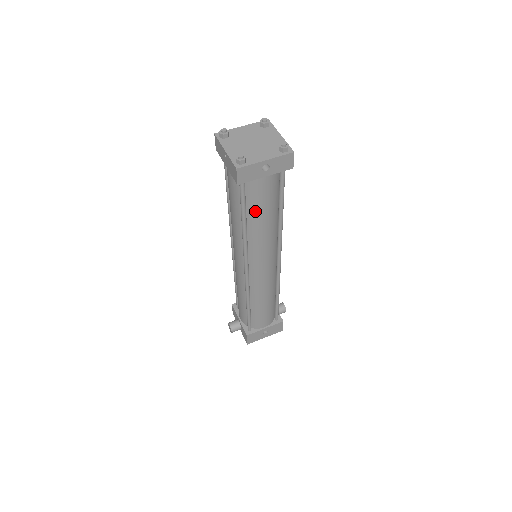
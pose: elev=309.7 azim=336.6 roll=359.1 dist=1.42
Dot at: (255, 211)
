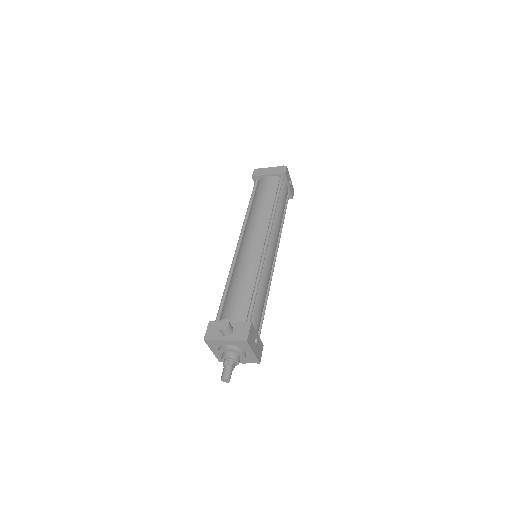
Dot at: (281, 201)
